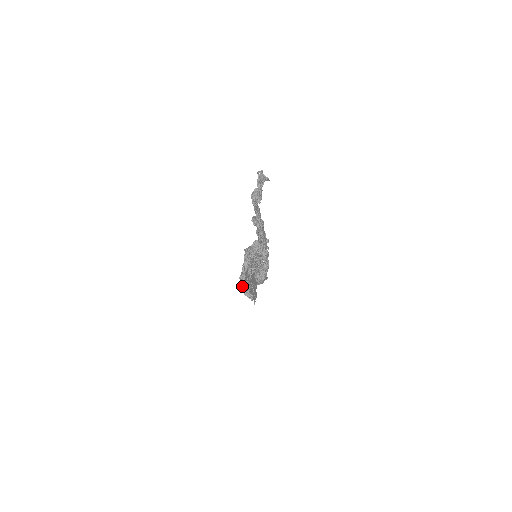
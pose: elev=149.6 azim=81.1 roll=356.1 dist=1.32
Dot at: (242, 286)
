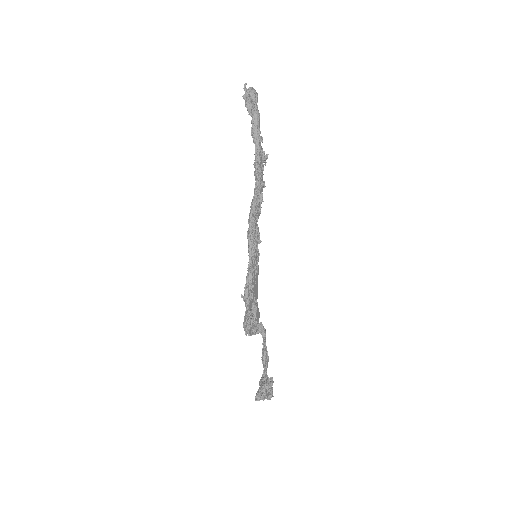
Dot at: (246, 333)
